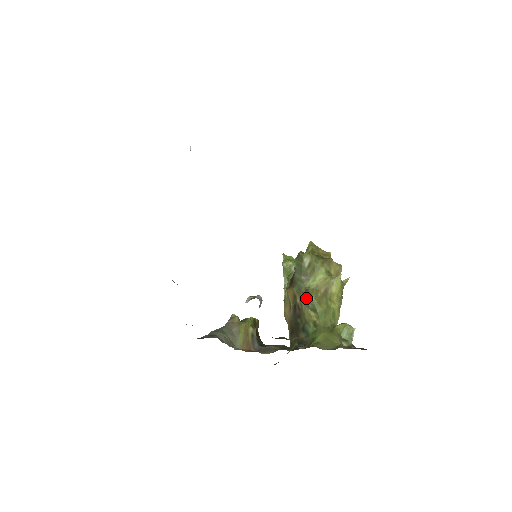
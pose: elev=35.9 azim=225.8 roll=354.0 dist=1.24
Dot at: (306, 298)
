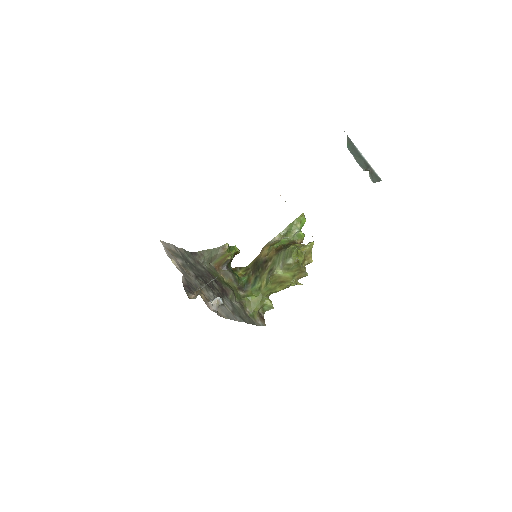
Dot at: occluded
